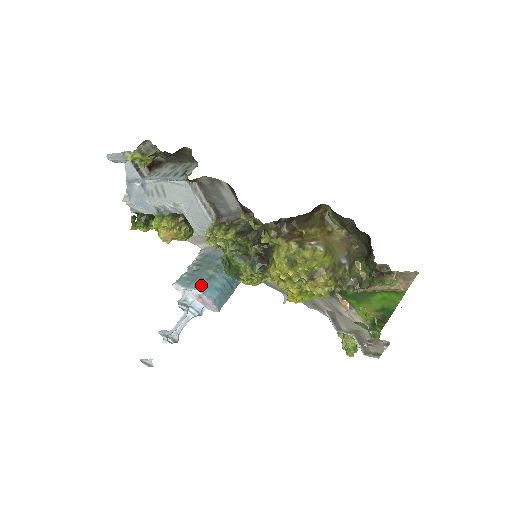
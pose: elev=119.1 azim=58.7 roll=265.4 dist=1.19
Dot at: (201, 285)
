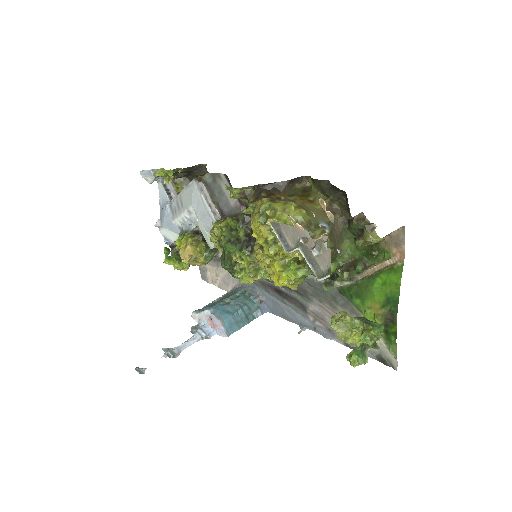
Dot at: (213, 307)
